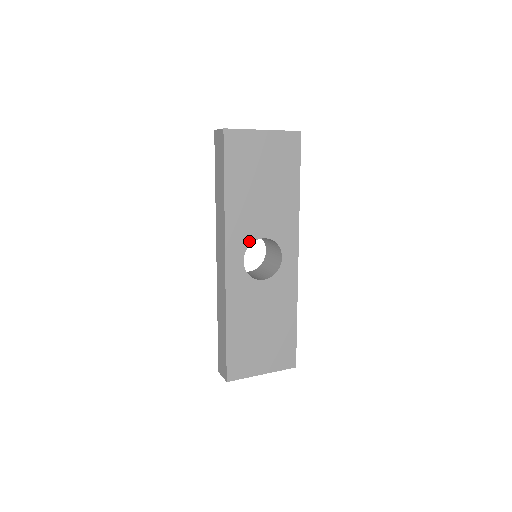
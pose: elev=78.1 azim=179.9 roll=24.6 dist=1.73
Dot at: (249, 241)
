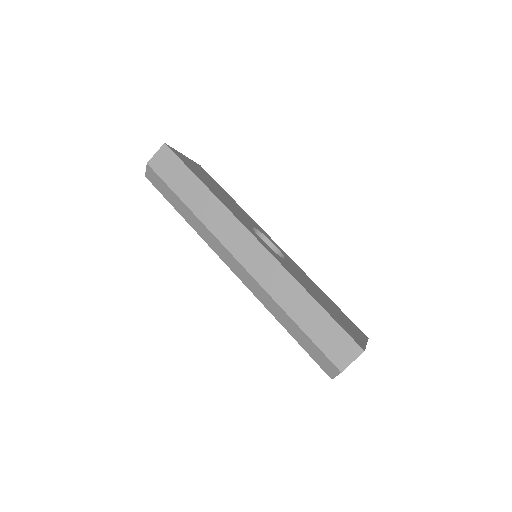
Dot at: (250, 226)
